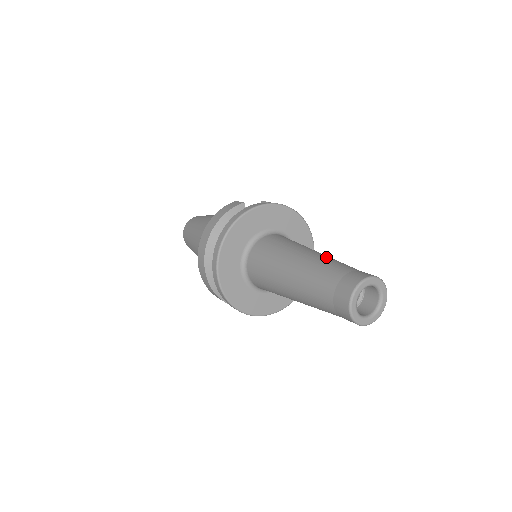
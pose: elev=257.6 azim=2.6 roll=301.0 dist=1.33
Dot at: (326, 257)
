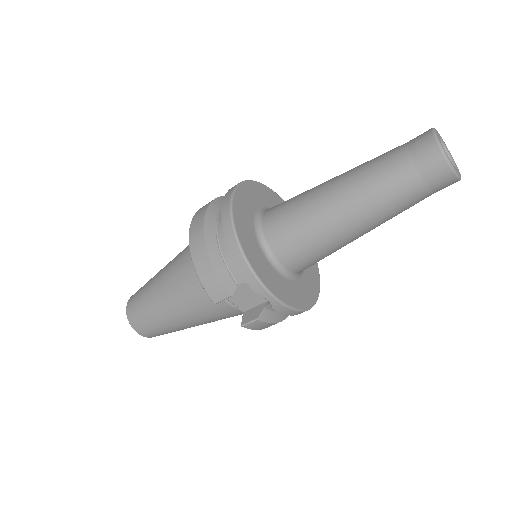
Dot at: occluded
